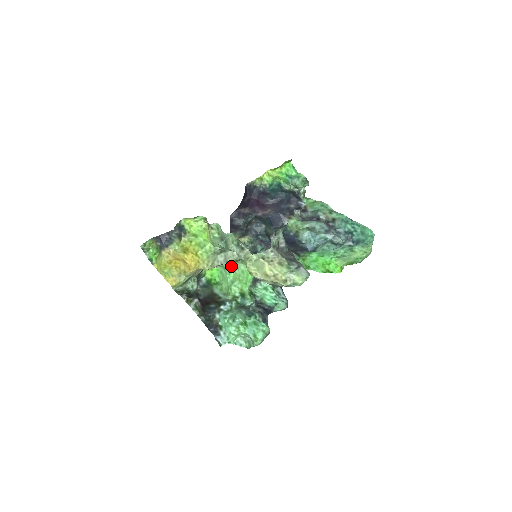
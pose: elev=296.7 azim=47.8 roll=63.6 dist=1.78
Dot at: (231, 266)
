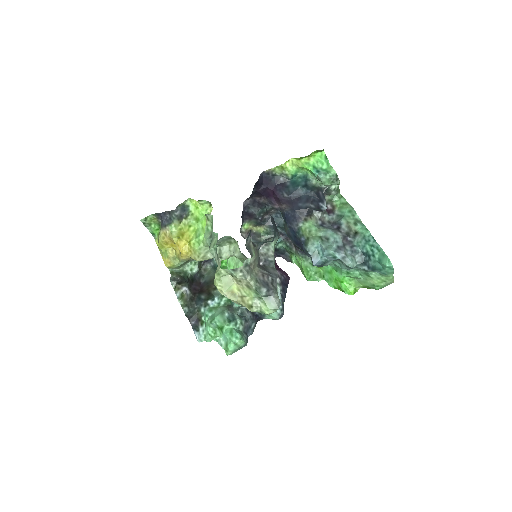
Dot at: (232, 259)
